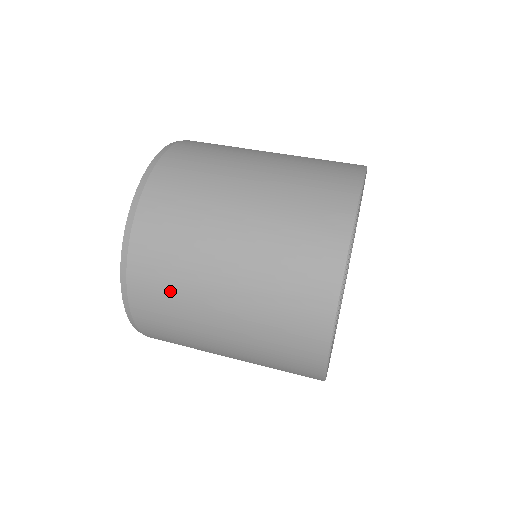
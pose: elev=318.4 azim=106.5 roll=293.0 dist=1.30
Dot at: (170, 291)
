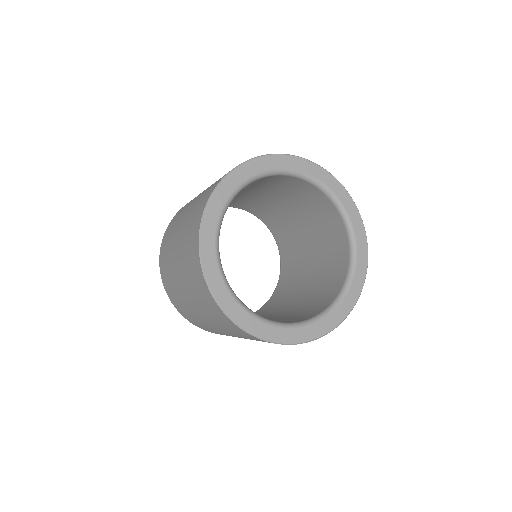
Dot at: occluded
